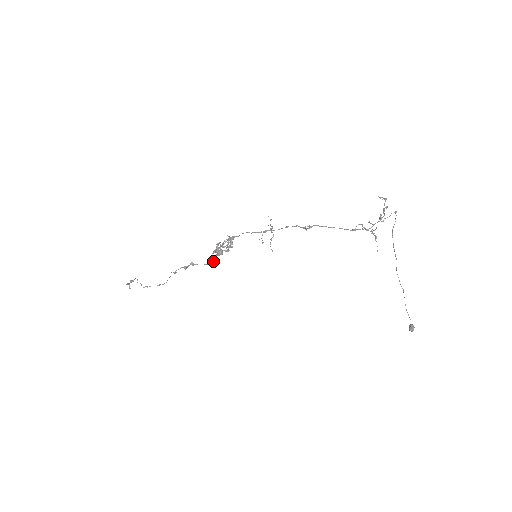
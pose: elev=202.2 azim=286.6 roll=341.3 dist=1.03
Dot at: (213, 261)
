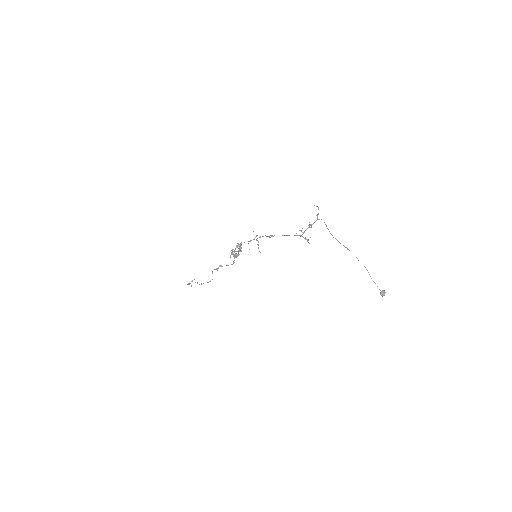
Dot at: (234, 262)
